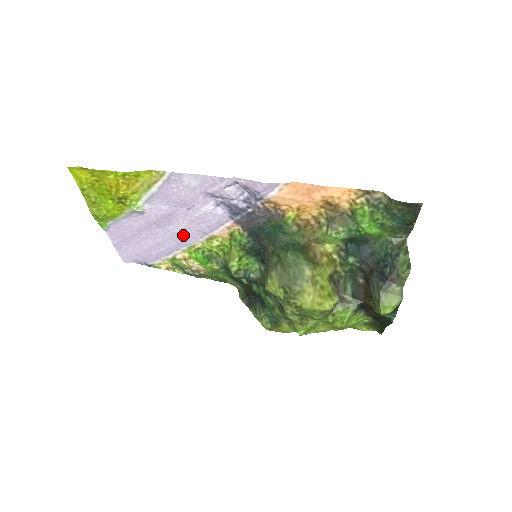
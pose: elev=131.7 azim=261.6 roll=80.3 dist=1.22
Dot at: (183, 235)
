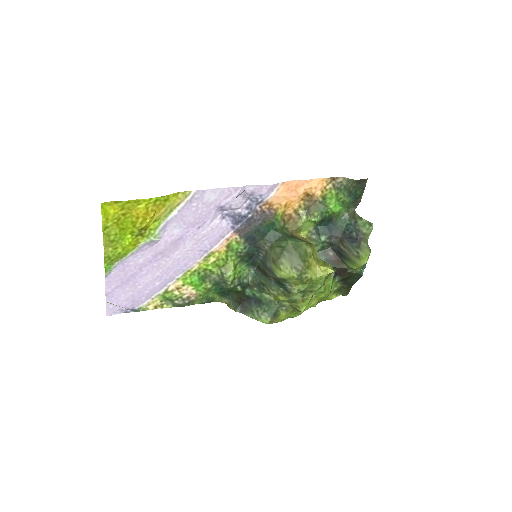
Dot at: (184, 260)
